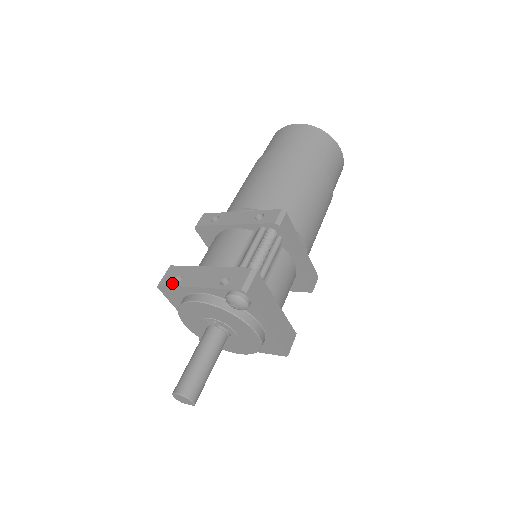
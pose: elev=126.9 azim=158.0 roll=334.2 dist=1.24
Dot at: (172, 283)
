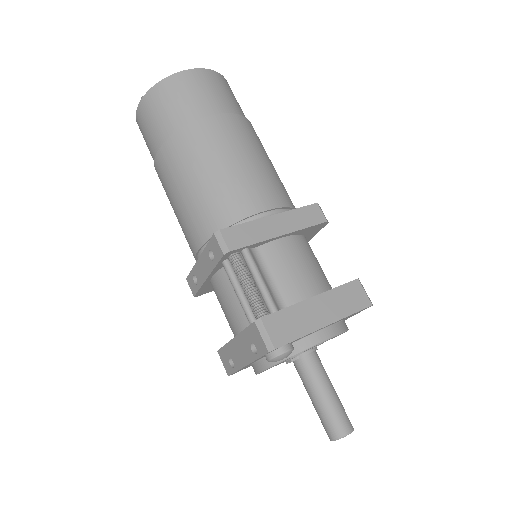
Dot at: (232, 370)
